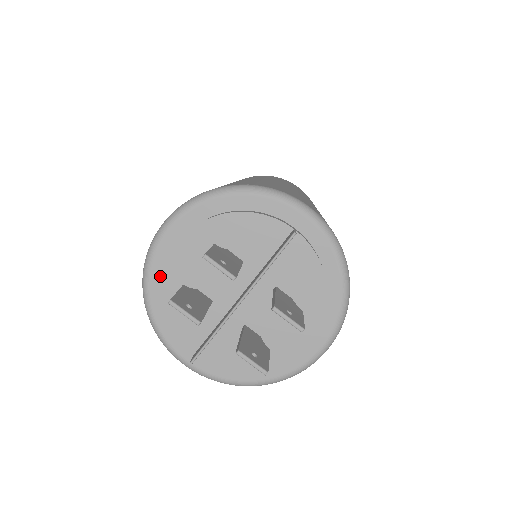
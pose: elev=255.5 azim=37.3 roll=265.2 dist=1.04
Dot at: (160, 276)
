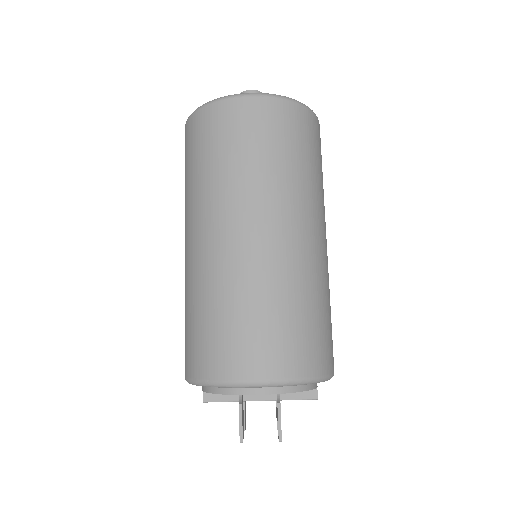
Dot at: occluded
